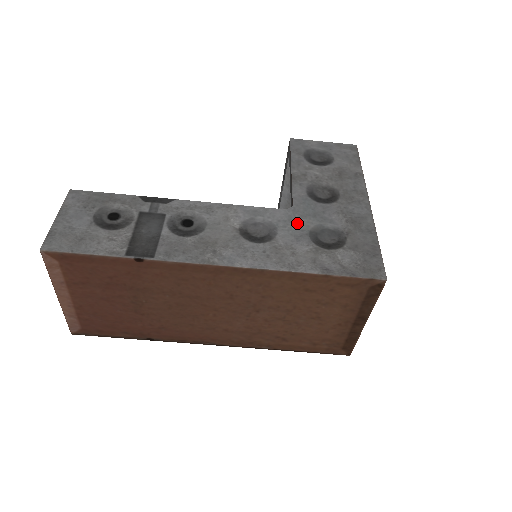
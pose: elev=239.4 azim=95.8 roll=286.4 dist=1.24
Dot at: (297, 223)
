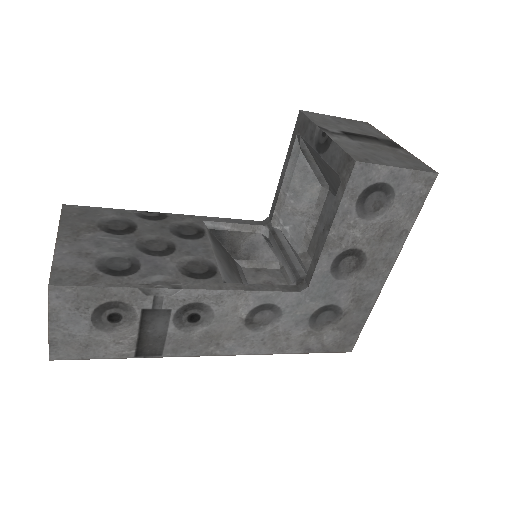
Dot at: (304, 308)
